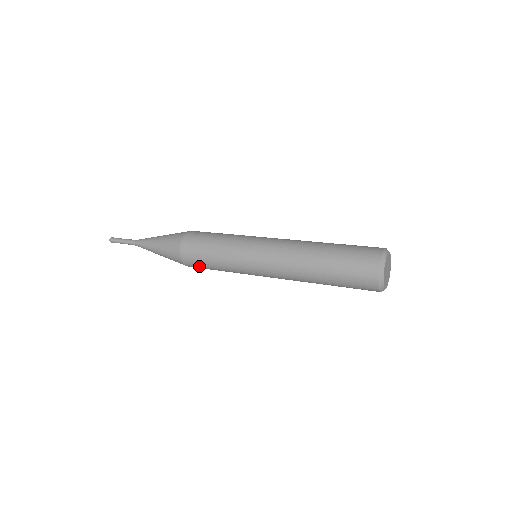
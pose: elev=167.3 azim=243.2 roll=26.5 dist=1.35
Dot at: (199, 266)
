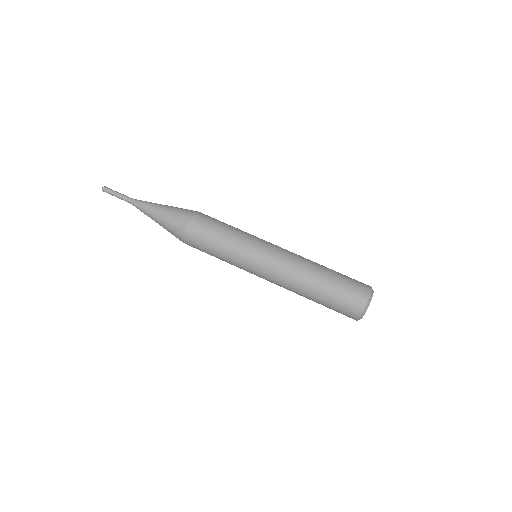
Dot at: occluded
